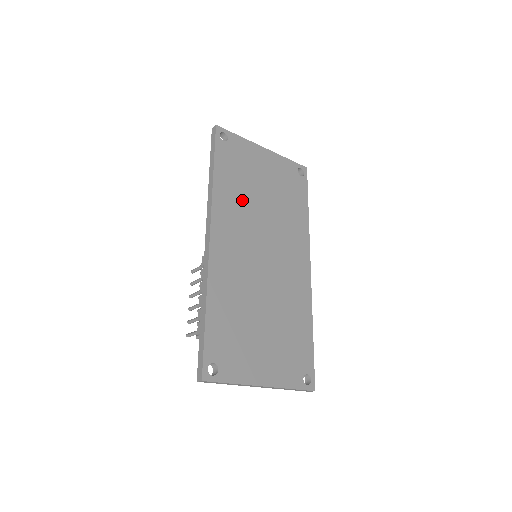
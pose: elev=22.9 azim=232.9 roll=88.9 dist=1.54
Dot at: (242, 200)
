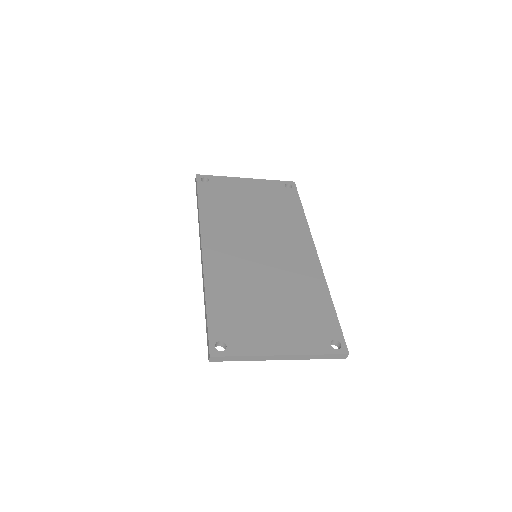
Dot at: (230, 217)
